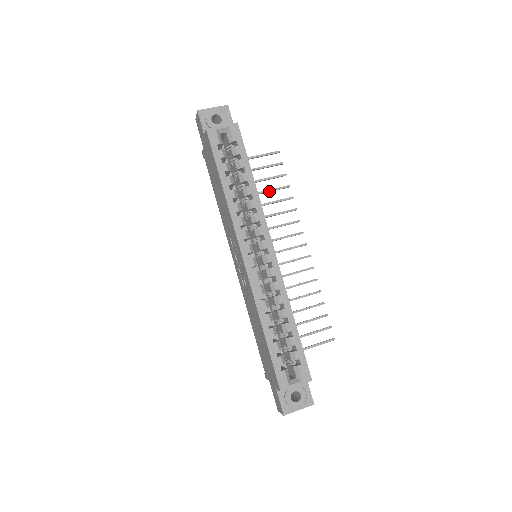
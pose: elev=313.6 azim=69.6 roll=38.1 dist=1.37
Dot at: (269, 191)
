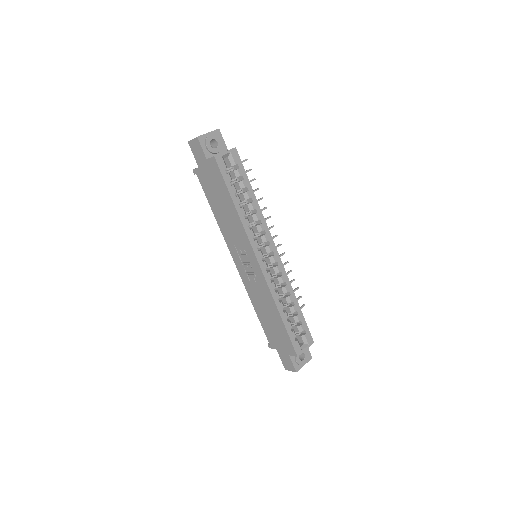
Dot at: occluded
